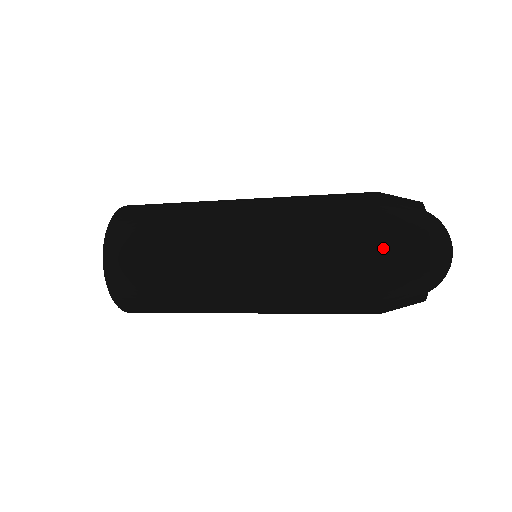
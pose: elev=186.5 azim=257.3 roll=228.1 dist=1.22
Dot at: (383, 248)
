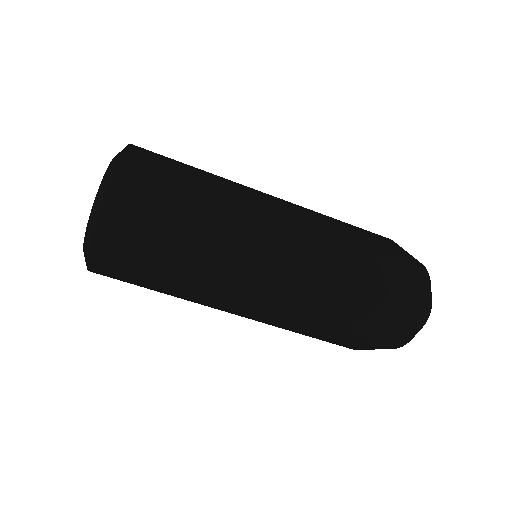
Dot at: (402, 288)
